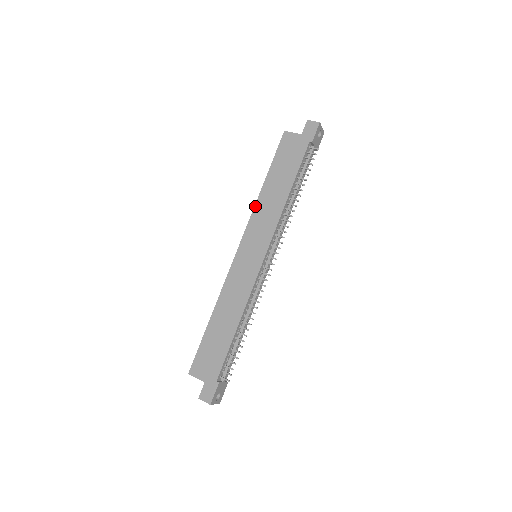
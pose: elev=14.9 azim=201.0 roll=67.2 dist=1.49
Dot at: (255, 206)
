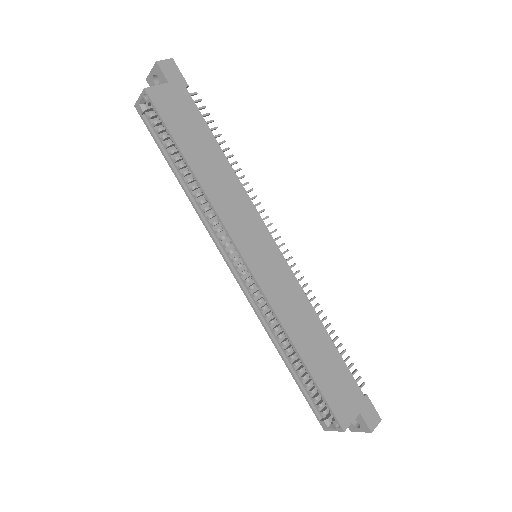
Dot at: (211, 201)
